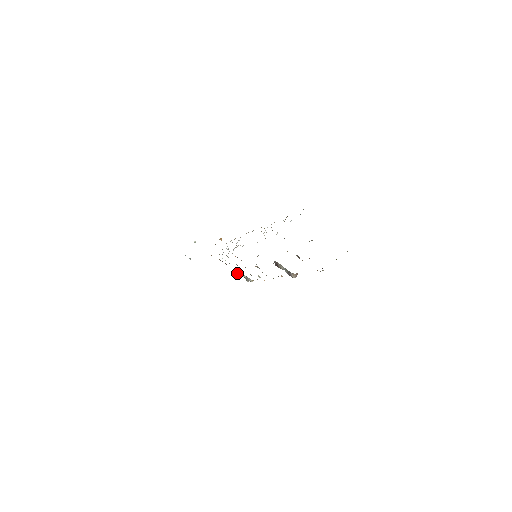
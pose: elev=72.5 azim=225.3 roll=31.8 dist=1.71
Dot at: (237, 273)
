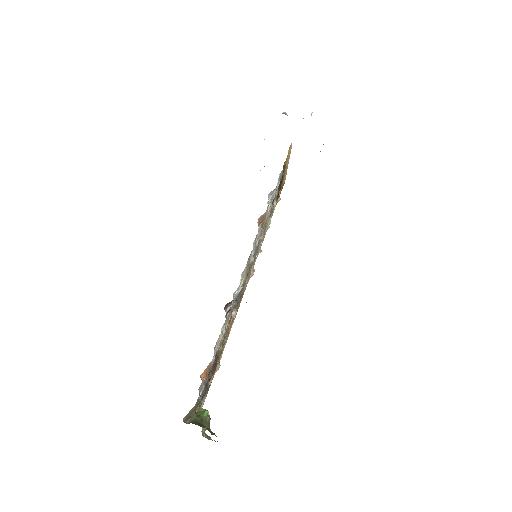
Dot at: (271, 191)
